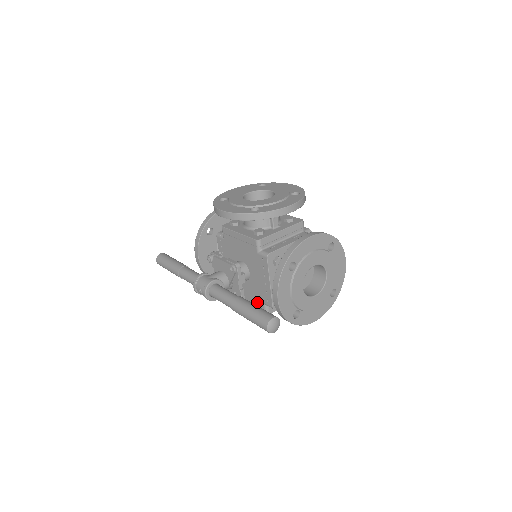
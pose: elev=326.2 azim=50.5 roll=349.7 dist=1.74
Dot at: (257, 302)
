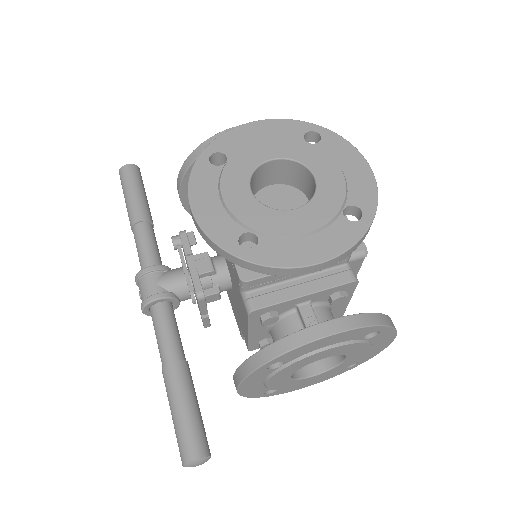
Dot at: (236, 317)
